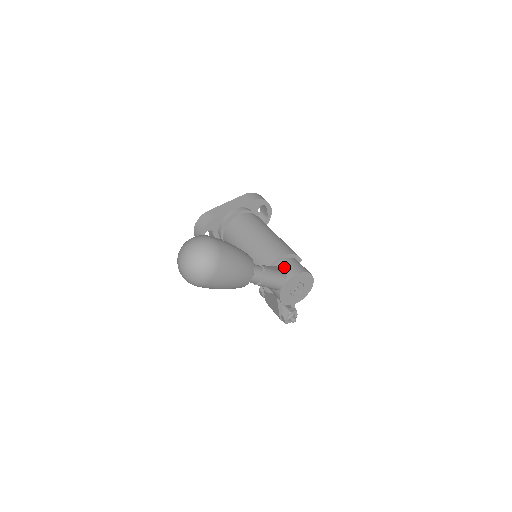
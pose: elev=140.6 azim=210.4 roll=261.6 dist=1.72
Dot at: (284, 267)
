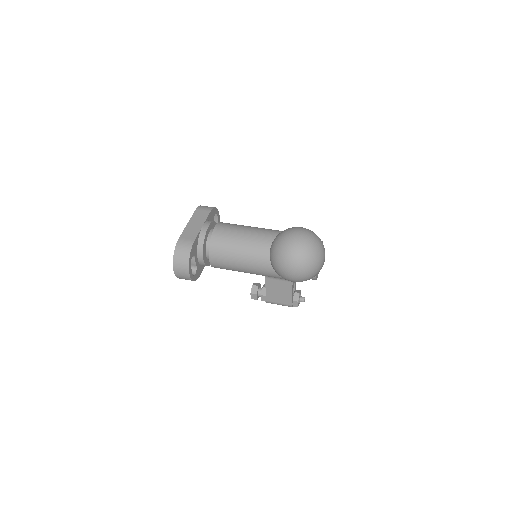
Dot at: occluded
